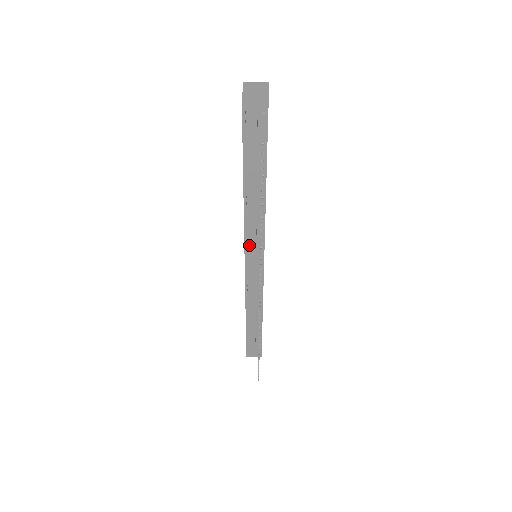
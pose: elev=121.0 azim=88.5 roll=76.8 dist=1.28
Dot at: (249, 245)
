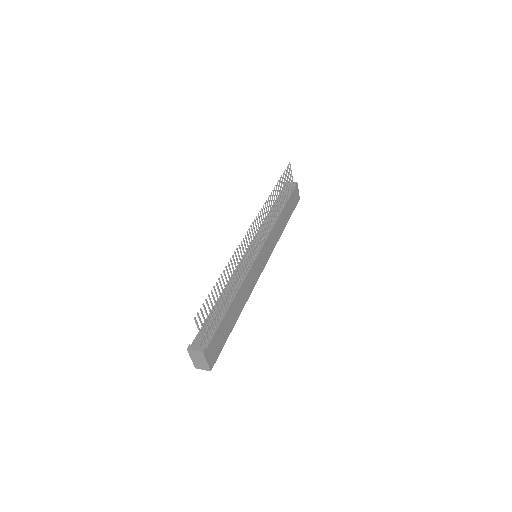
Dot at: occluded
